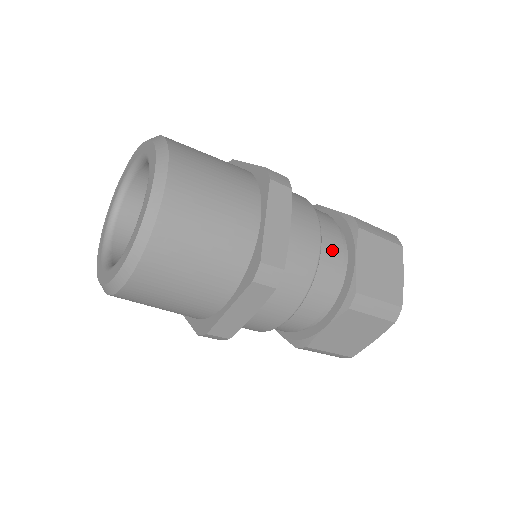
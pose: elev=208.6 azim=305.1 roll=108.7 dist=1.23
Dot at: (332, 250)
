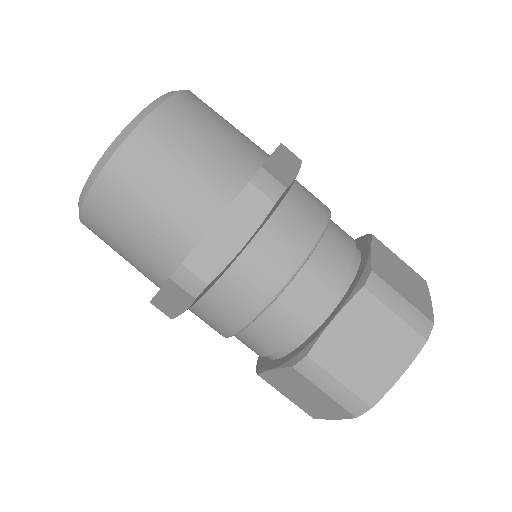
Dot at: (343, 235)
